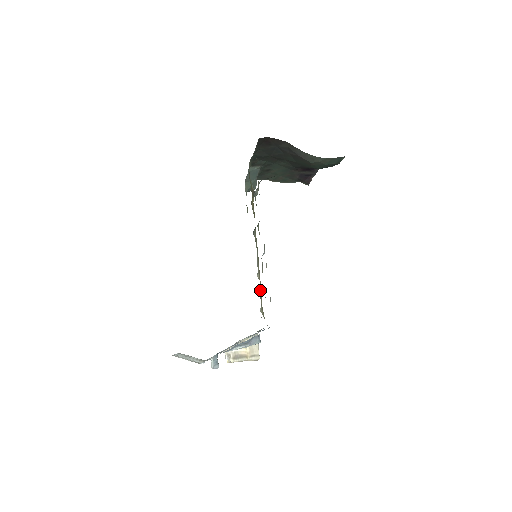
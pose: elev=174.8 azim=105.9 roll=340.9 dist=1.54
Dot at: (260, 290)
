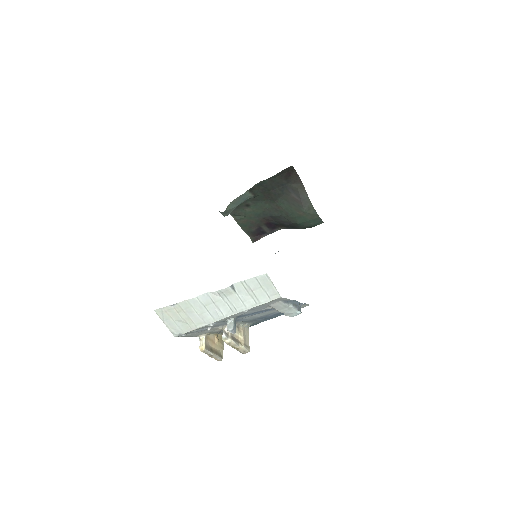
Dot at: occluded
